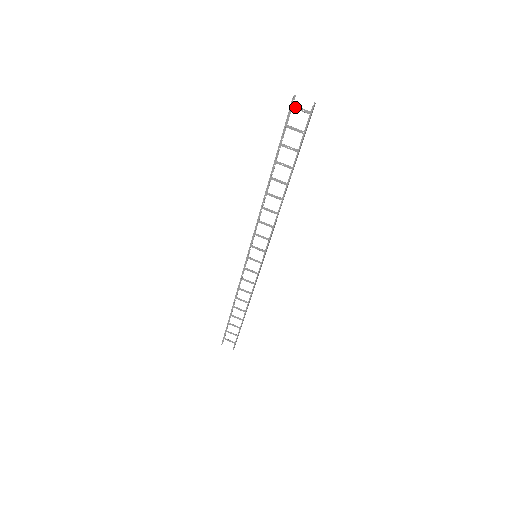
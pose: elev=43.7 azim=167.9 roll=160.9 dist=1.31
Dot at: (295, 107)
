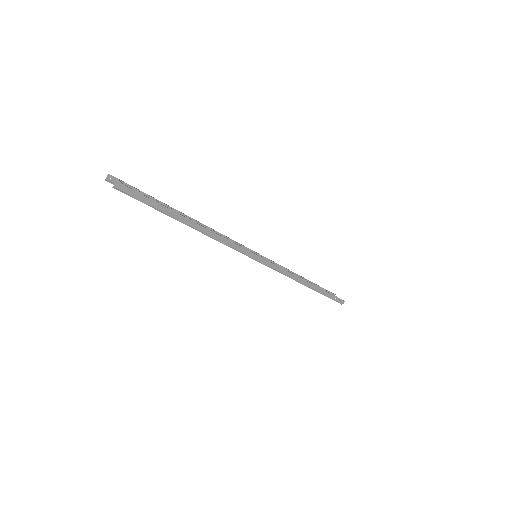
Dot at: (119, 180)
